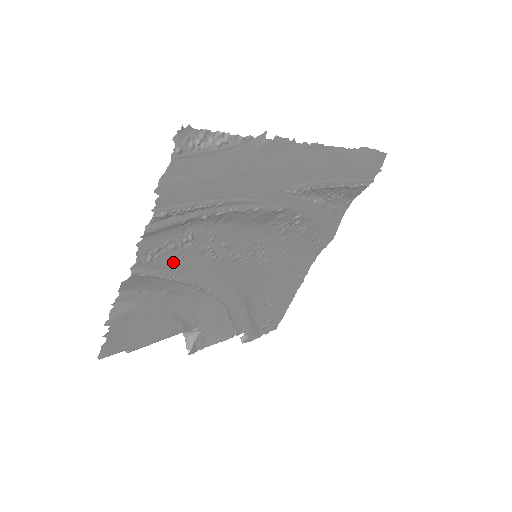
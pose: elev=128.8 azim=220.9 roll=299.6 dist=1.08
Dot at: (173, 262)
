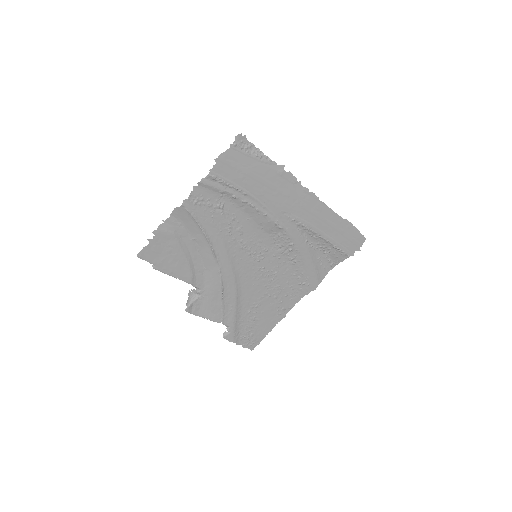
Dot at: (206, 216)
